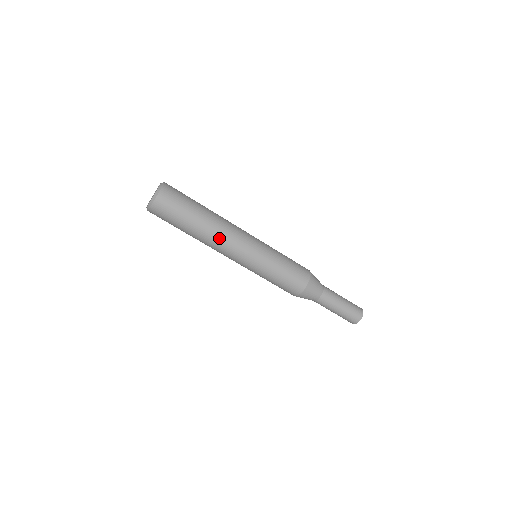
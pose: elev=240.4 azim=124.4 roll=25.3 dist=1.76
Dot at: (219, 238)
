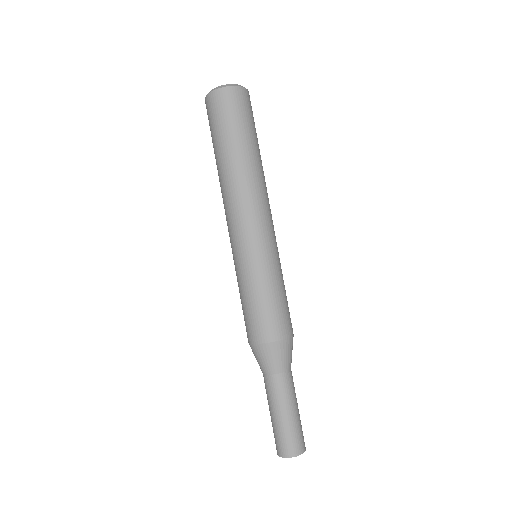
Dot at: (235, 190)
